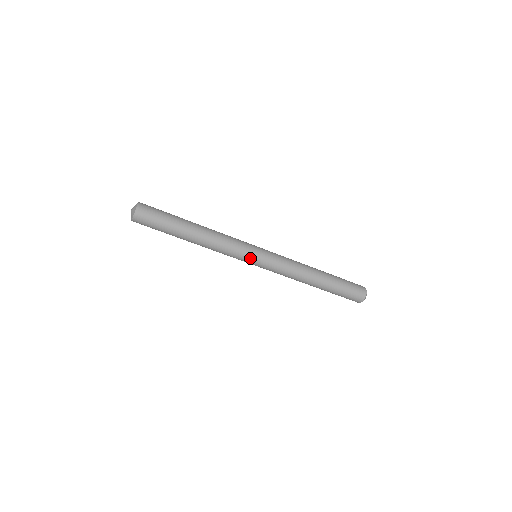
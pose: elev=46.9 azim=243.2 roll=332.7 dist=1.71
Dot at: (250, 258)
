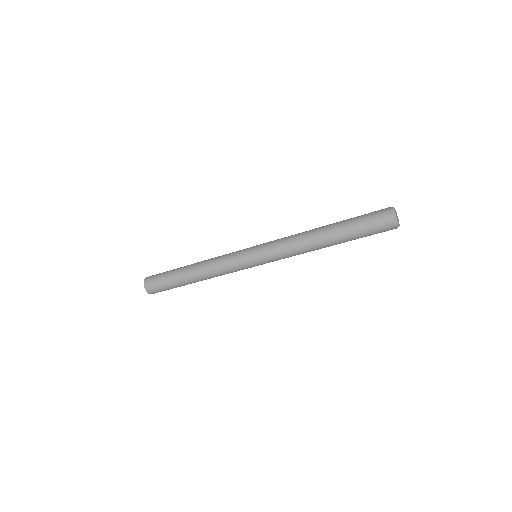
Dot at: (248, 266)
